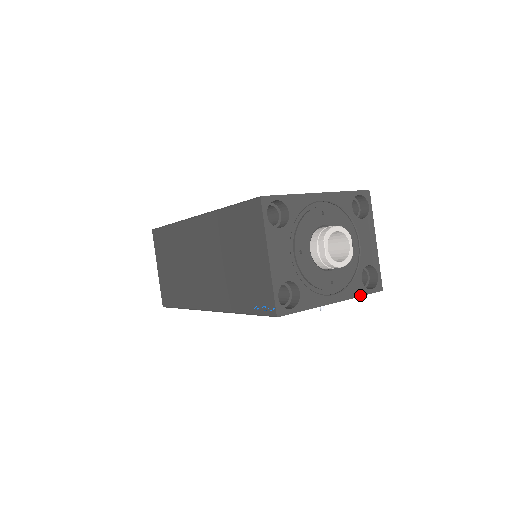
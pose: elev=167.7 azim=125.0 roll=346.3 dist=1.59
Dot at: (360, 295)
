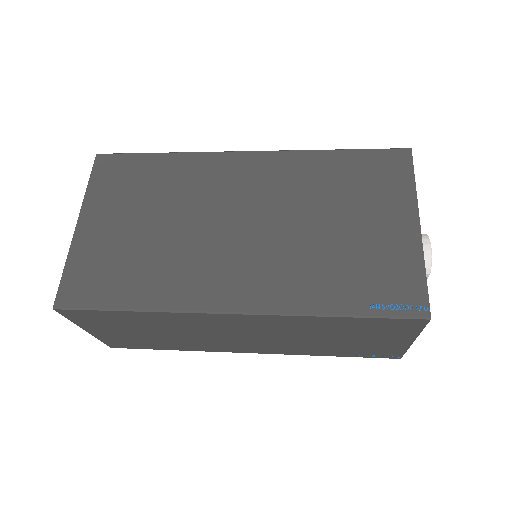
Dot at: occluded
